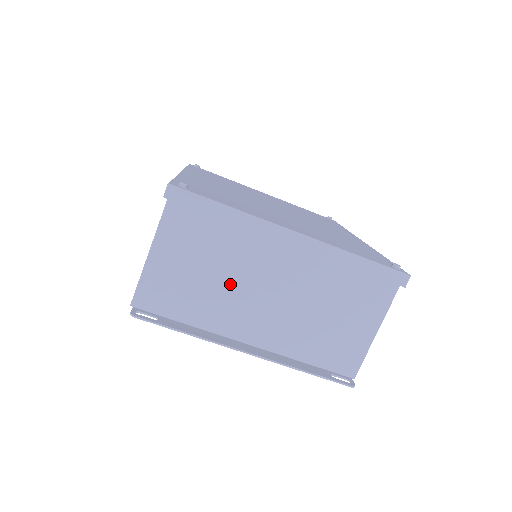
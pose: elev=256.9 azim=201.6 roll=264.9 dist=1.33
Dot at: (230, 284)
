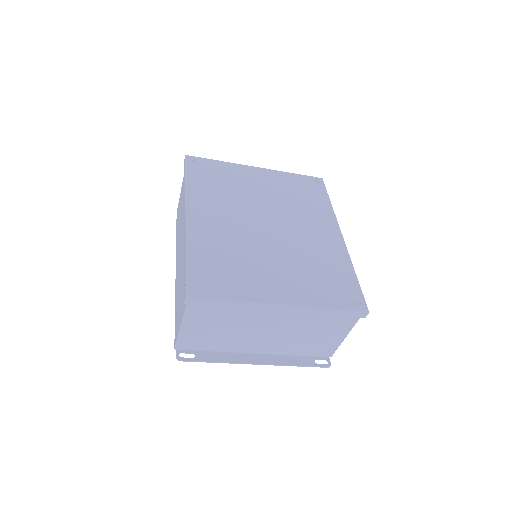
Dot at: (240, 332)
